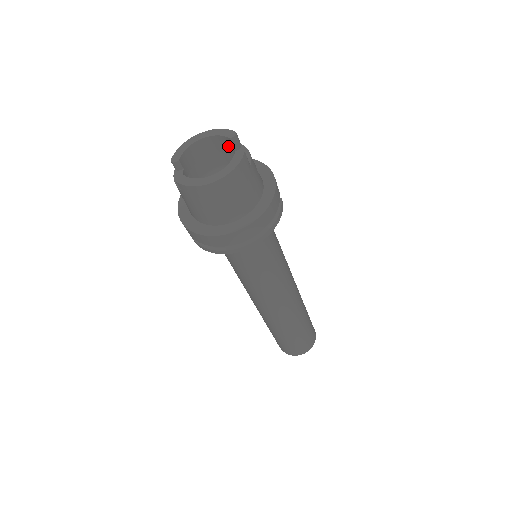
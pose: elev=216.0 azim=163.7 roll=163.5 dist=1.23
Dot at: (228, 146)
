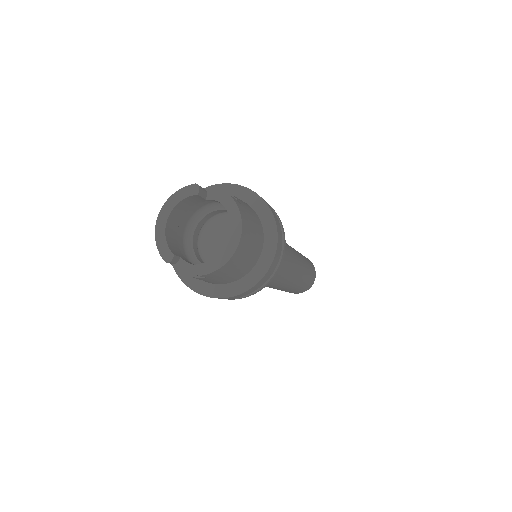
Dot at: (195, 201)
